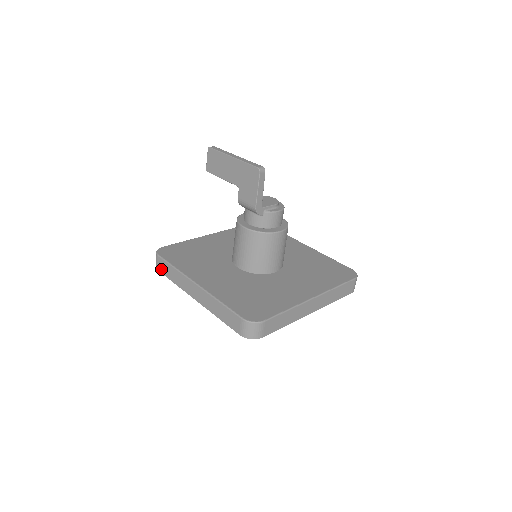
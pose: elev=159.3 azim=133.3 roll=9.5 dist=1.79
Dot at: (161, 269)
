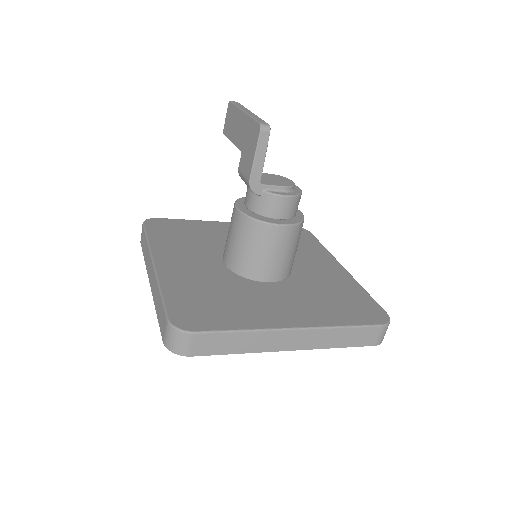
Dot at: (142, 241)
